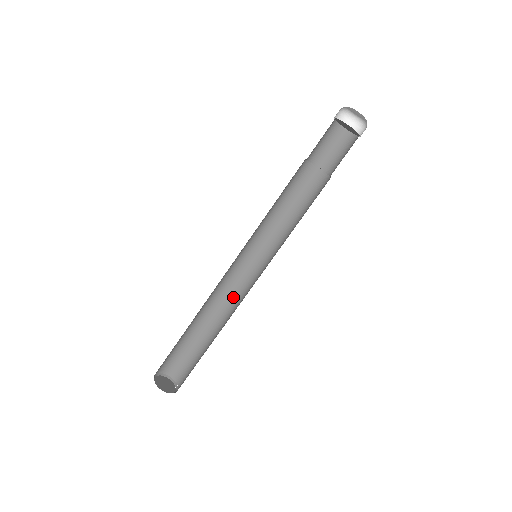
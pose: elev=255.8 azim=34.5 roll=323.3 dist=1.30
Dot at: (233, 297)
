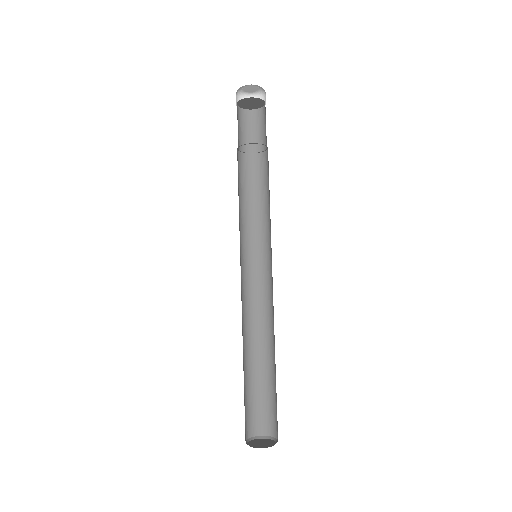
Dot at: (259, 311)
